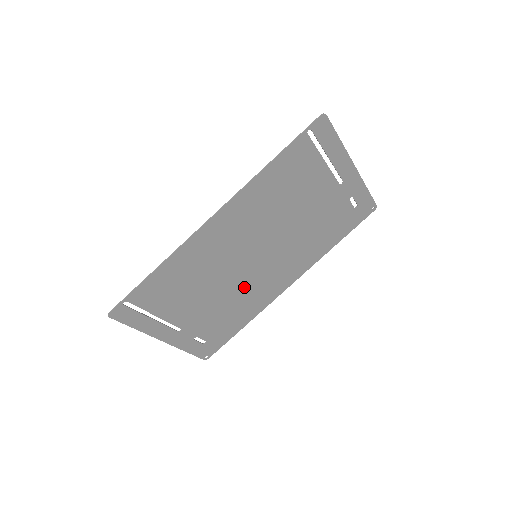
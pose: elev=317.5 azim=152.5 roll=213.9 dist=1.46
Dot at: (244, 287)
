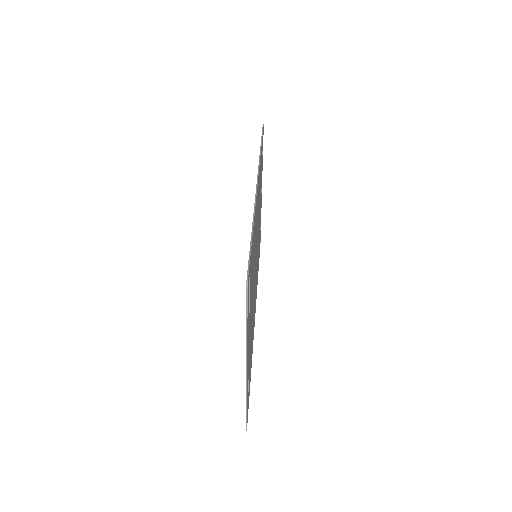
Dot at: occluded
